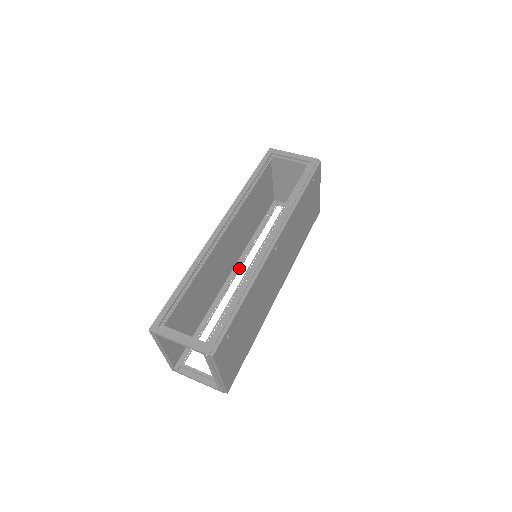
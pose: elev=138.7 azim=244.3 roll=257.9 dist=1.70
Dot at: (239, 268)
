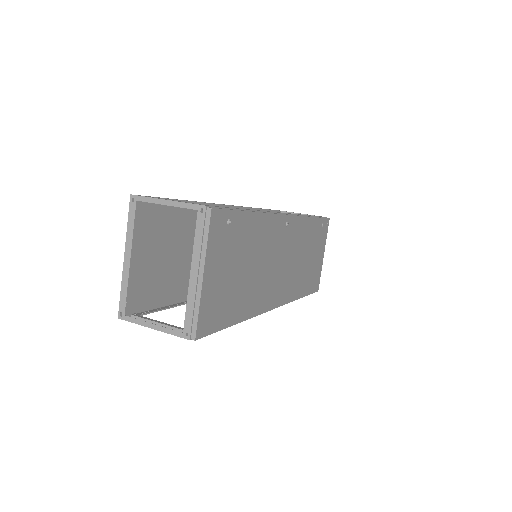
Dot at: occluded
